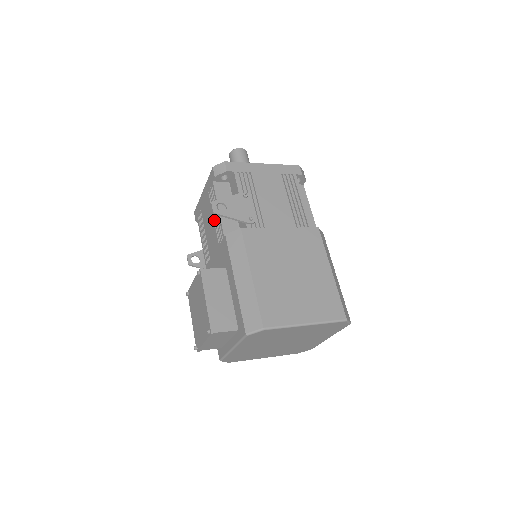
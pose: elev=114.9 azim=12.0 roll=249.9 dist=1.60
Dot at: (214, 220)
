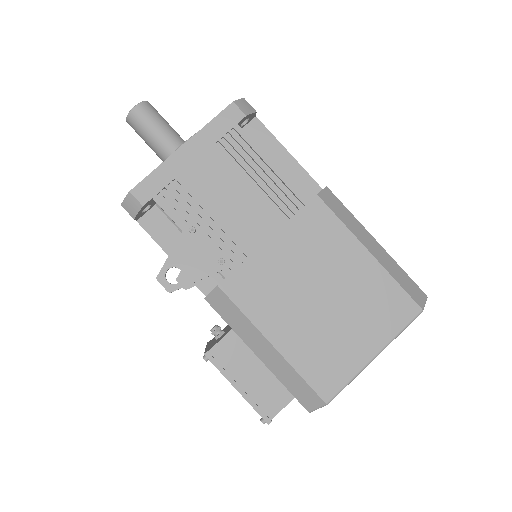
Dot at: occluded
